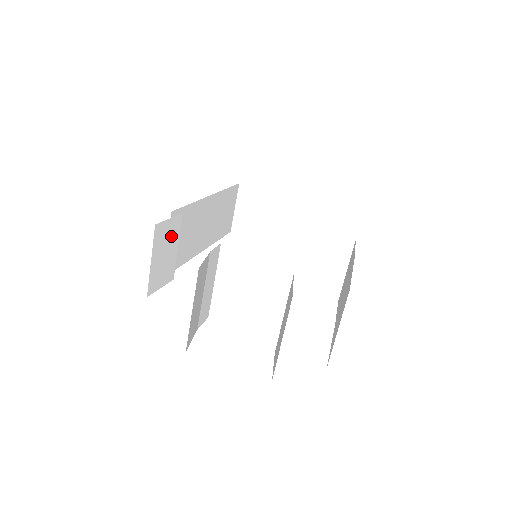
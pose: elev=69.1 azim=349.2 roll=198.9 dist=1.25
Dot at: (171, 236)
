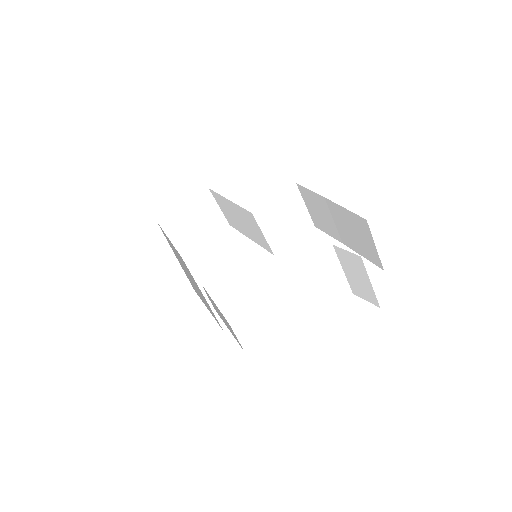
Dot at: occluded
